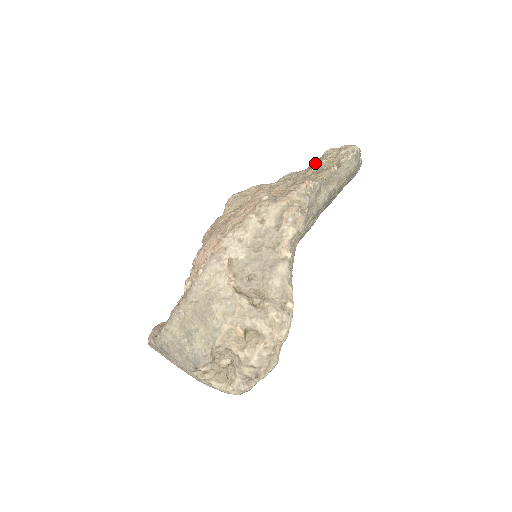
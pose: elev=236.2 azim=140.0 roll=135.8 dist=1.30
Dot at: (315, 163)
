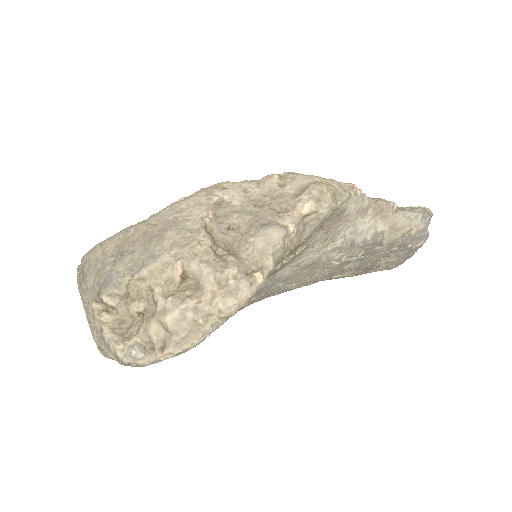
Dot at: occluded
